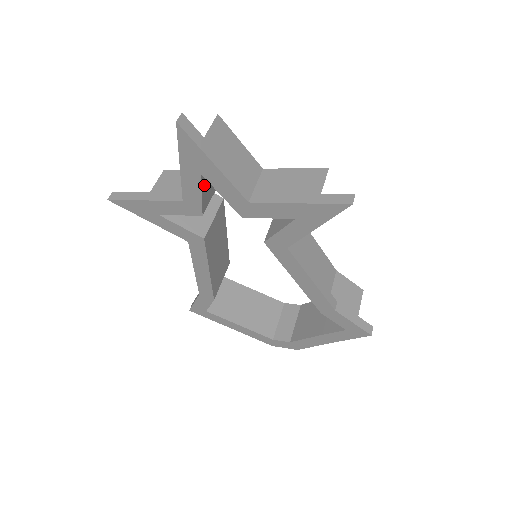
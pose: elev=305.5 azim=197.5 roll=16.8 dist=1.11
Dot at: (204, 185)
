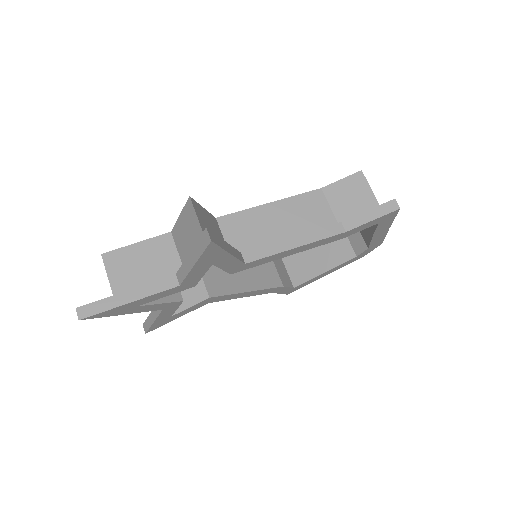
Dot at: occluded
